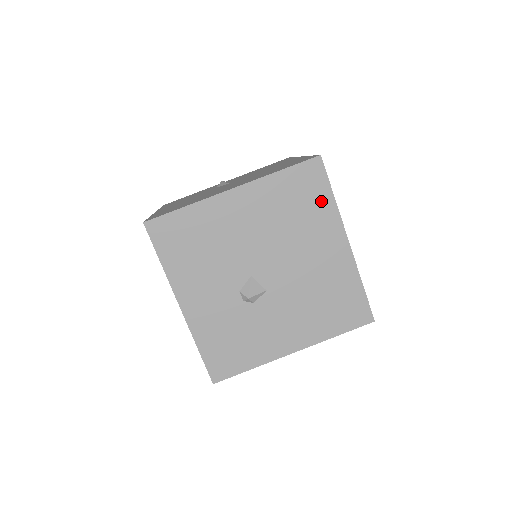
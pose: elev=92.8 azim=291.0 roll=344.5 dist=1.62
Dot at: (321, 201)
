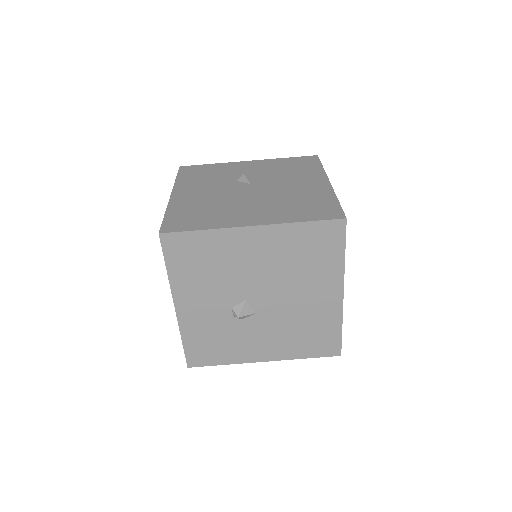
Dot at: (332, 256)
